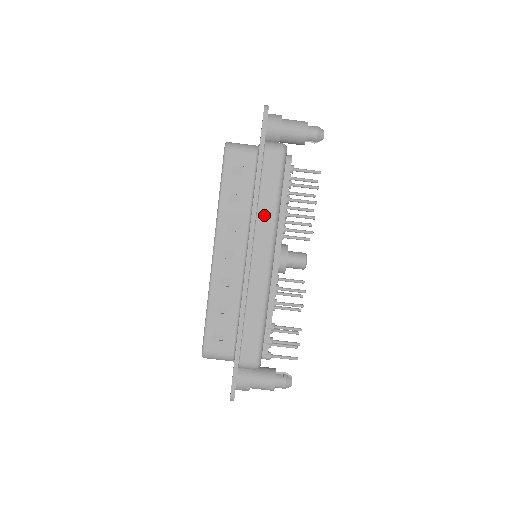
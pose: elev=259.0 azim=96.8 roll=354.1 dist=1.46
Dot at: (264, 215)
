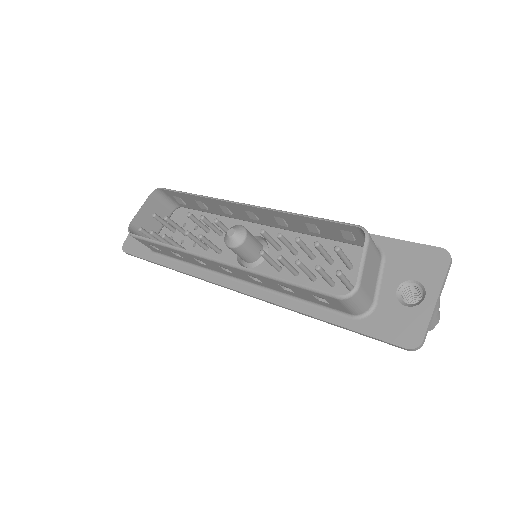
Dot at: occluded
